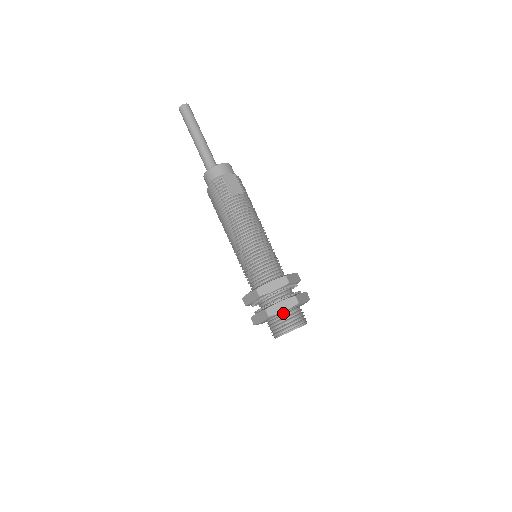
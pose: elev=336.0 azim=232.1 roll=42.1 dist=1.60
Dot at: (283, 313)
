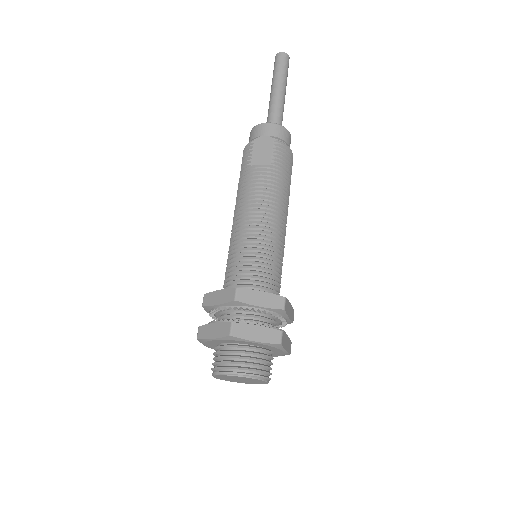
Dot at: (223, 344)
